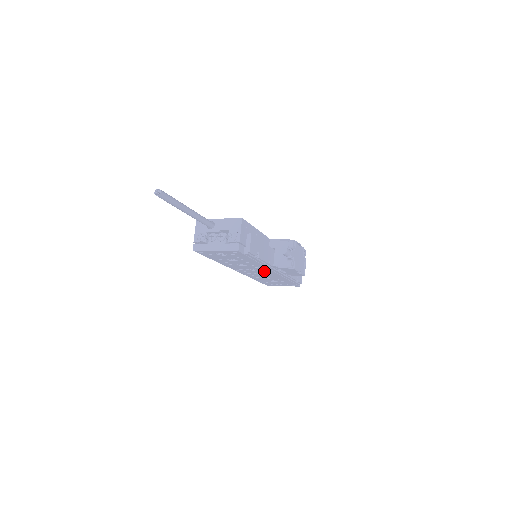
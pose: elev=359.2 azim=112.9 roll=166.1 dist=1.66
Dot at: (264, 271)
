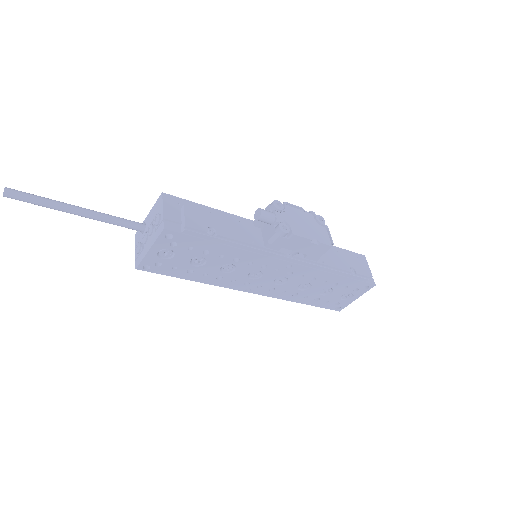
Dot at: (274, 269)
